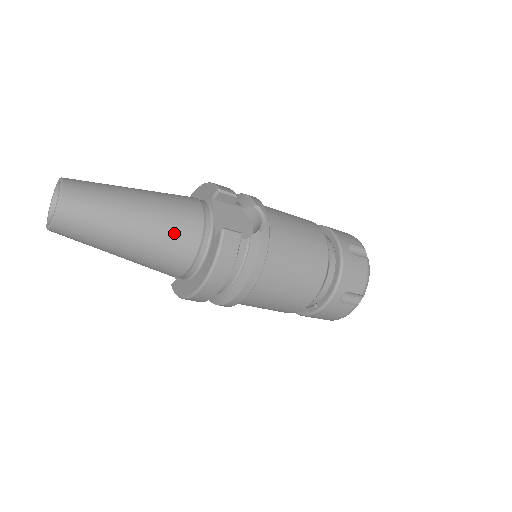
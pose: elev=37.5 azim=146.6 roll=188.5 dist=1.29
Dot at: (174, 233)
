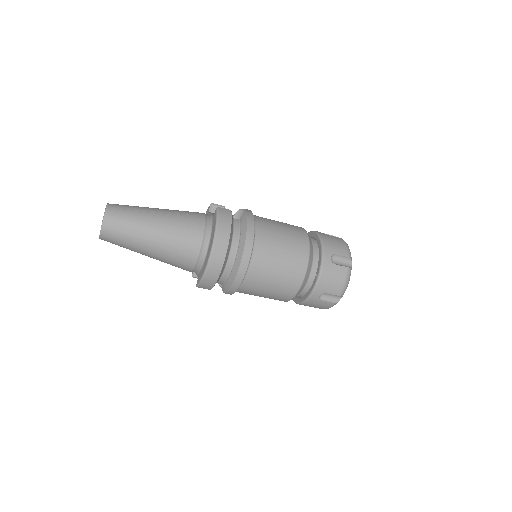
Dot at: (185, 219)
